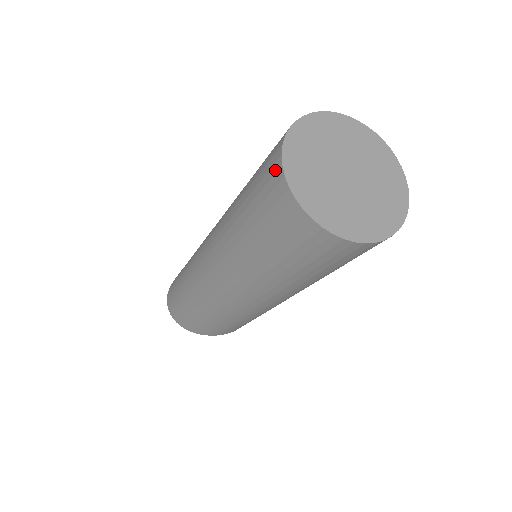
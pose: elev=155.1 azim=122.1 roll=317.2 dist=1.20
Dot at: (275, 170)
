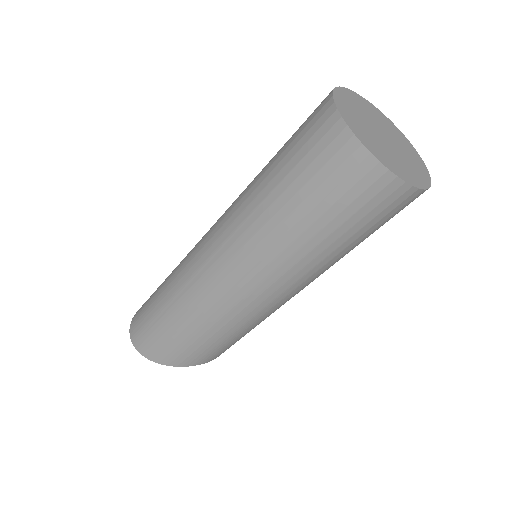
Dot at: (330, 125)
